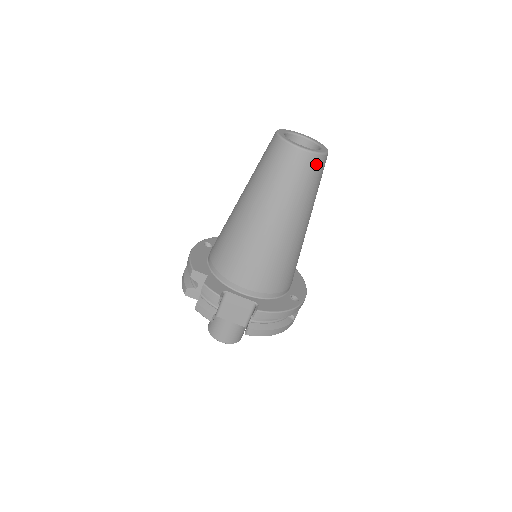
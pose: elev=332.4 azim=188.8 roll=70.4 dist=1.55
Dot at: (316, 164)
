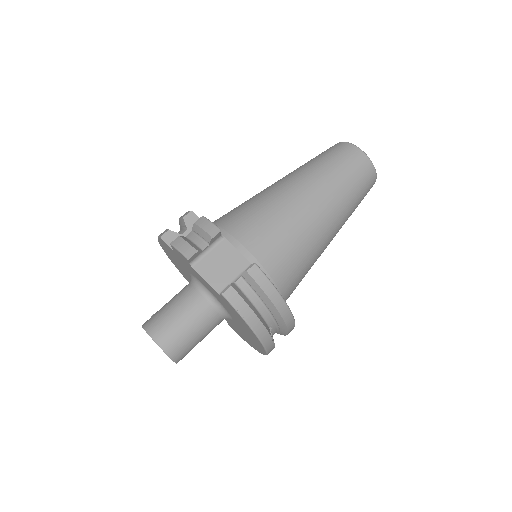
Dot at: (368, 173)
